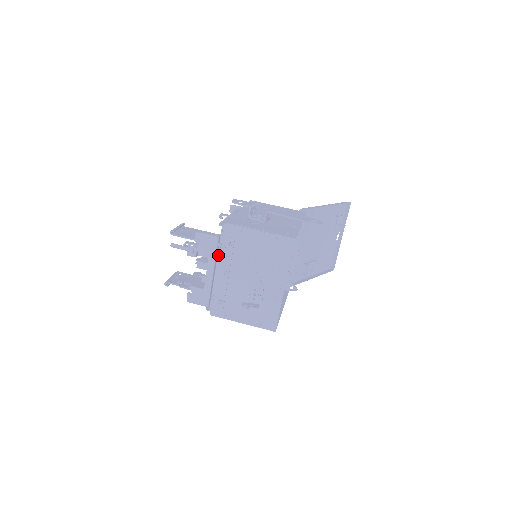
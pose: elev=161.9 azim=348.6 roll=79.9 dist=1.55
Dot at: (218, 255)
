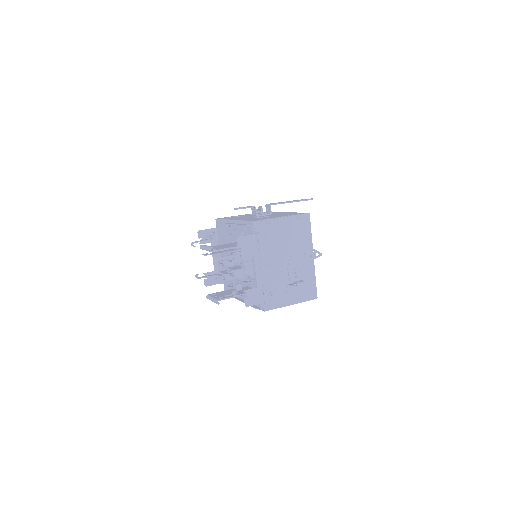
Dot at: occluded
